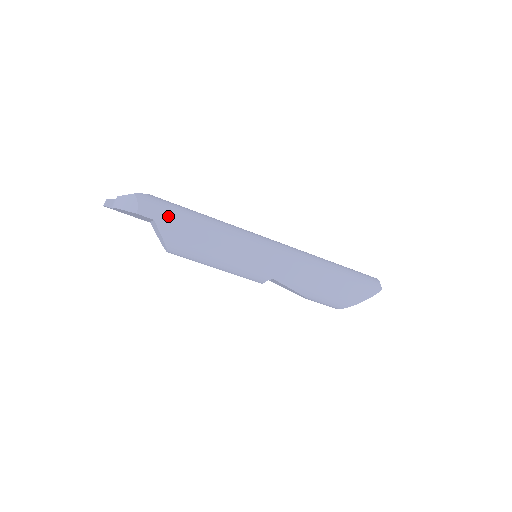
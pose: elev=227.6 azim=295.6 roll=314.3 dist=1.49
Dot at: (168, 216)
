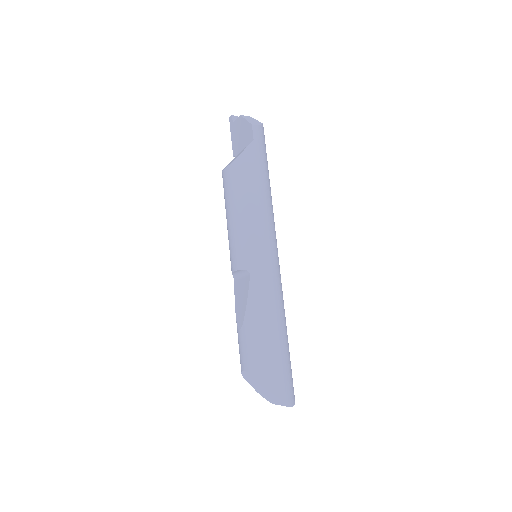
Dot at: (261, 152)
